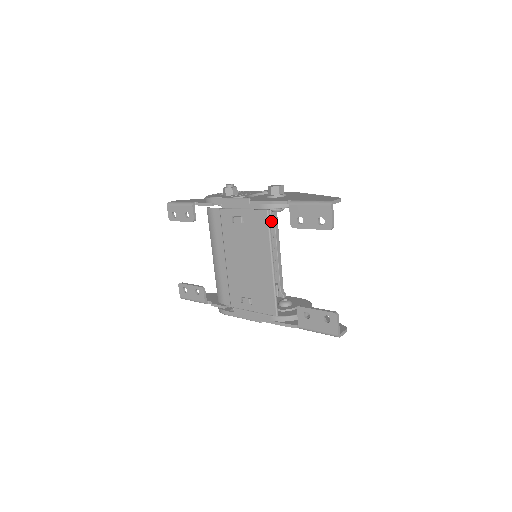
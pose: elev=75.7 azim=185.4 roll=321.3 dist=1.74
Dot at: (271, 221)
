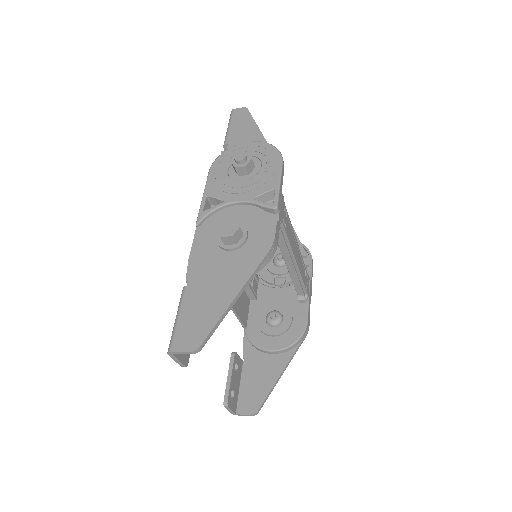
Dot at: occluded
